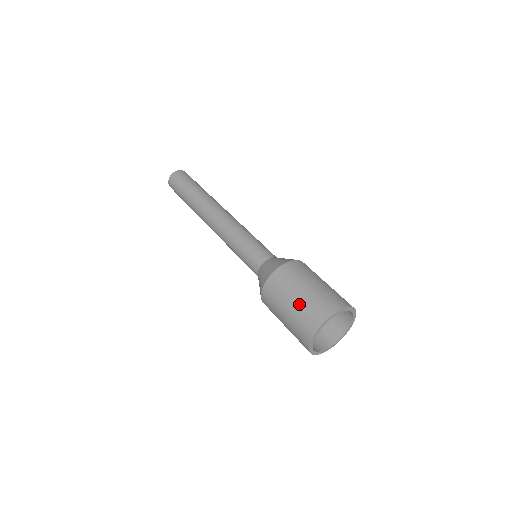
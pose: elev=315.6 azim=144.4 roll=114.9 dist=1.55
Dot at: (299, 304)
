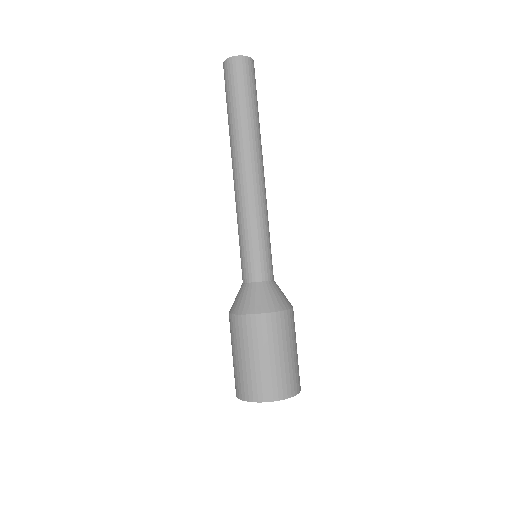
Dot at: (233, 363)
